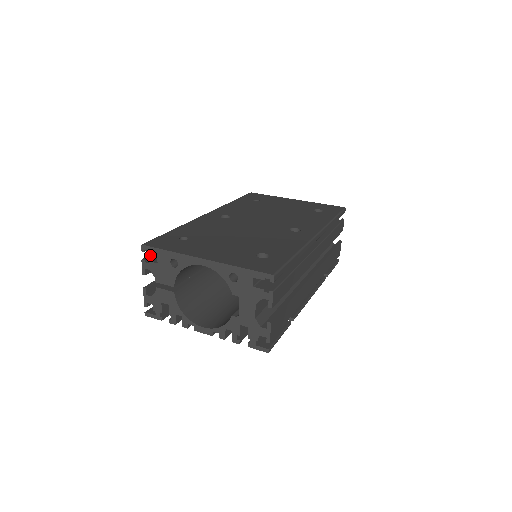
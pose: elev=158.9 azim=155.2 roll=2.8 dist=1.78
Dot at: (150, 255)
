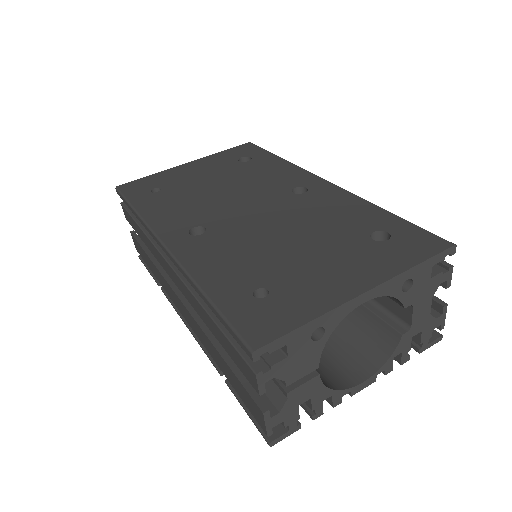
Dot at: (246, 358)
